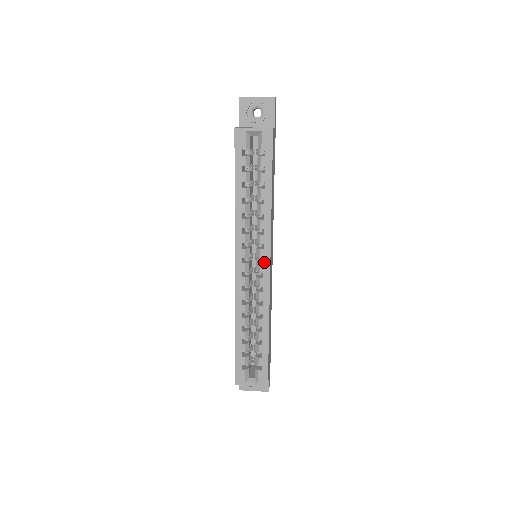
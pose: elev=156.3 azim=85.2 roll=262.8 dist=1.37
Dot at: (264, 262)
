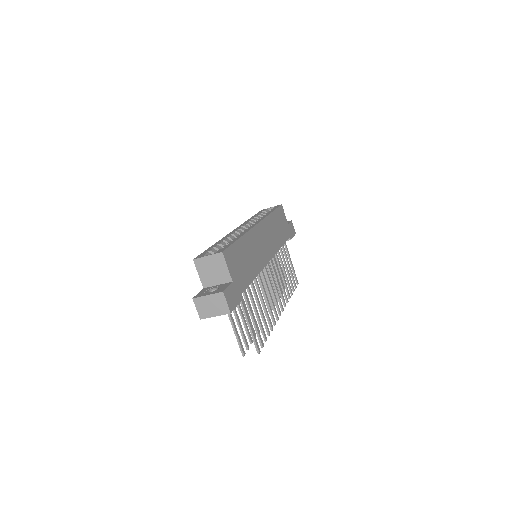
Dot at: (255, 223)
